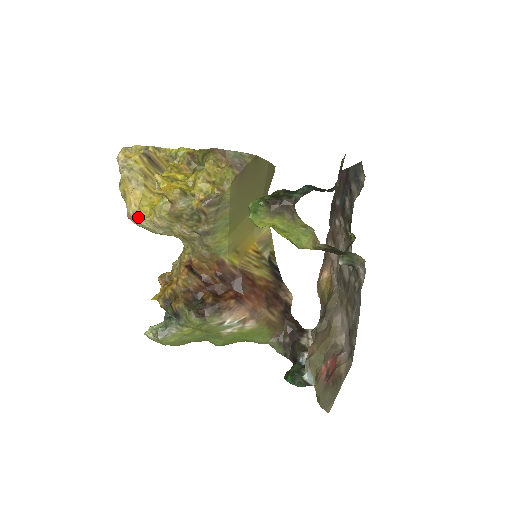
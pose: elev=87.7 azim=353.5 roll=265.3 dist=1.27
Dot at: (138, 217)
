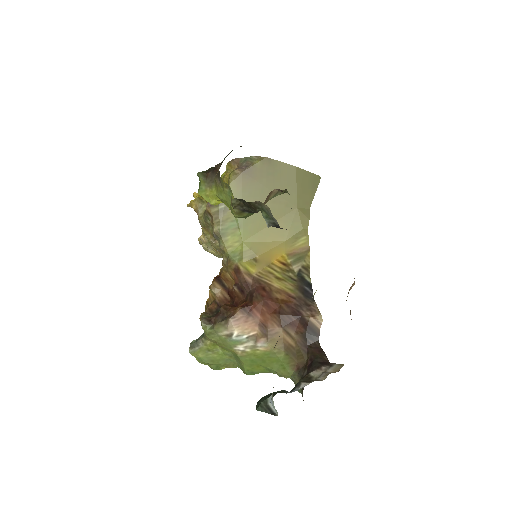
Dot at: occluded
